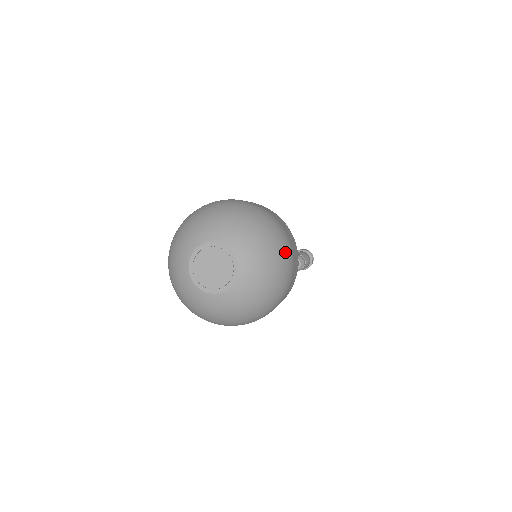
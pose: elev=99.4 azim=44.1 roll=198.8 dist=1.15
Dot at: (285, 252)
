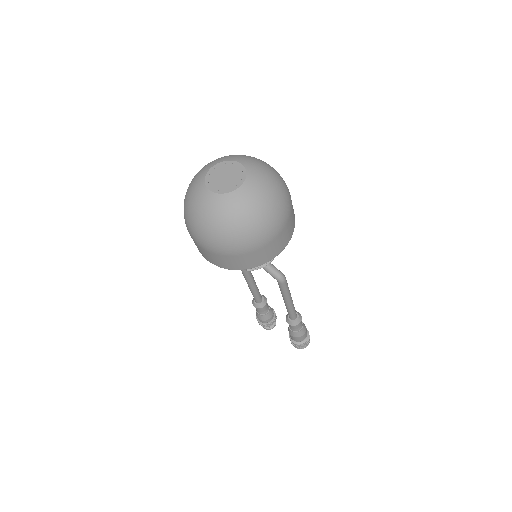
Dot at: (280, 176)
